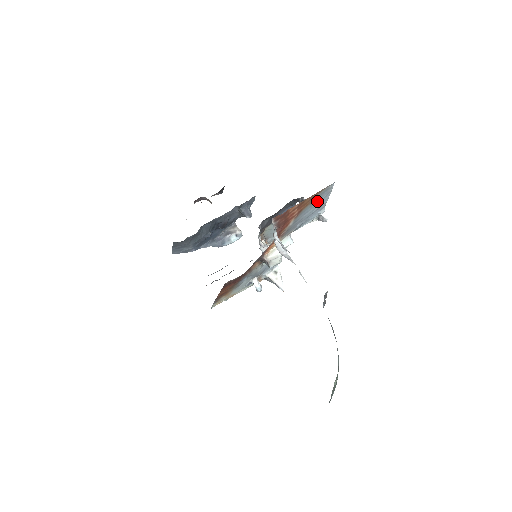
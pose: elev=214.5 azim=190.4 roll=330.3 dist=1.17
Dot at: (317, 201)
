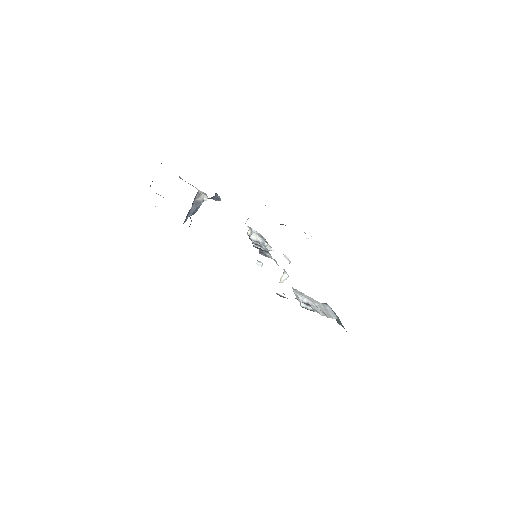
Dot at: occluded
